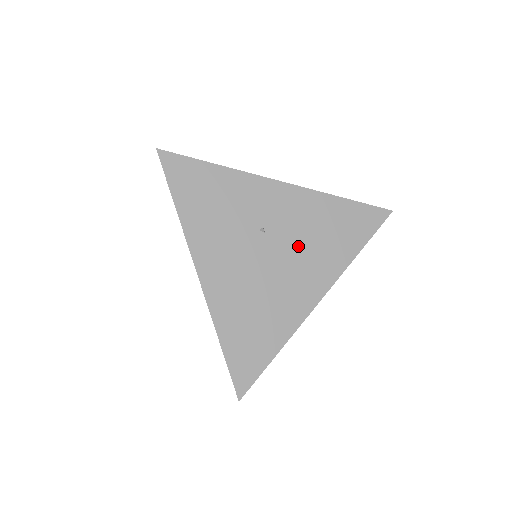
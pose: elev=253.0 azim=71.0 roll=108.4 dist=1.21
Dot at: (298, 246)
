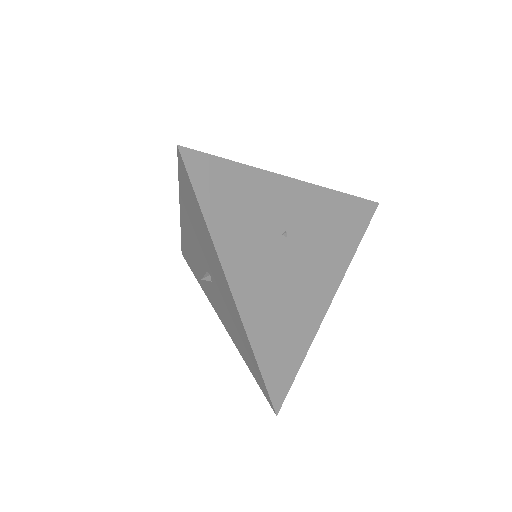
Dot at: occluded
